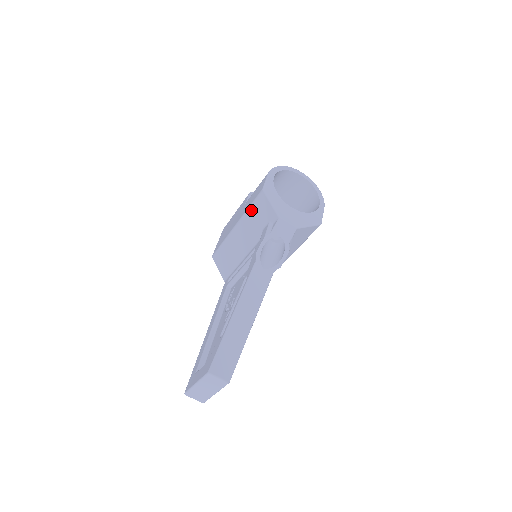
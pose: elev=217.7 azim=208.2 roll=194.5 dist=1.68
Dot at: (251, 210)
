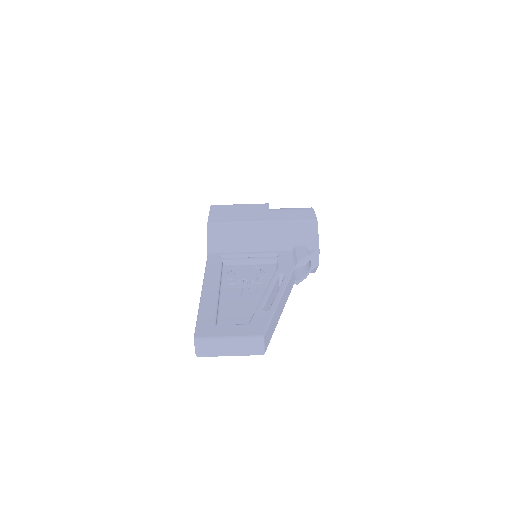
Dot at: (292, 224)
